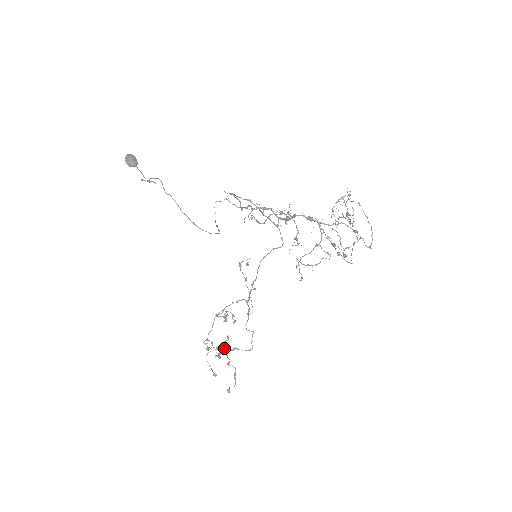
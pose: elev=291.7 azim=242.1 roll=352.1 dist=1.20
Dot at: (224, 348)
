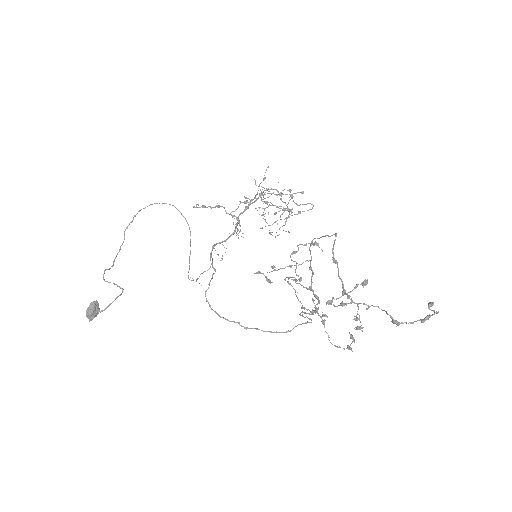
Dot at: (342, 291)
